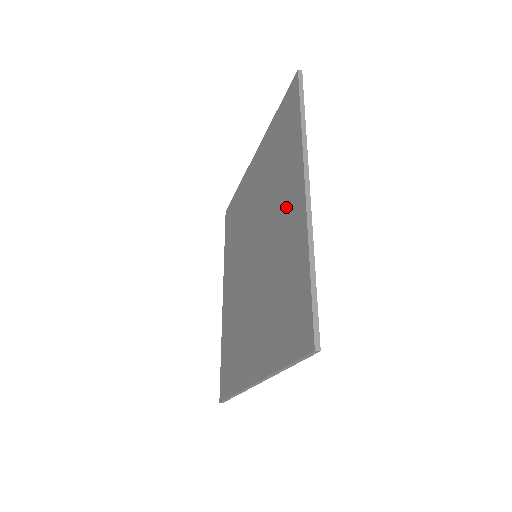
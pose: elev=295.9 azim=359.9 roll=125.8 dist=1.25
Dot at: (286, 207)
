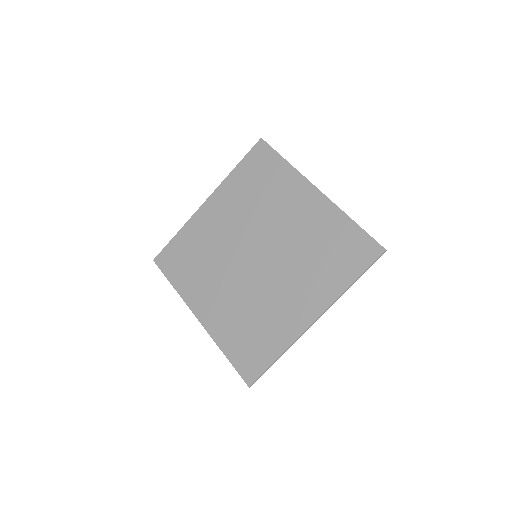
Dot at: (297, 207)
